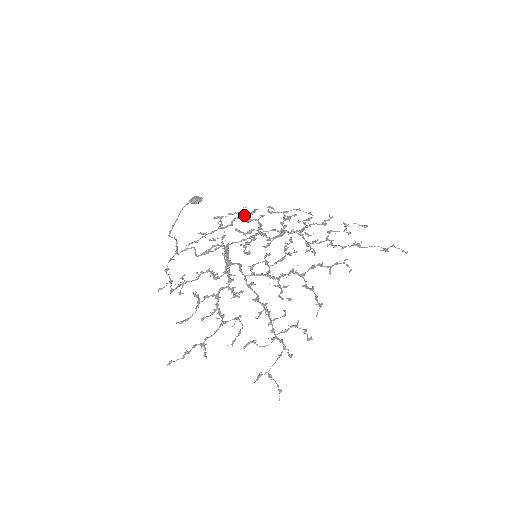
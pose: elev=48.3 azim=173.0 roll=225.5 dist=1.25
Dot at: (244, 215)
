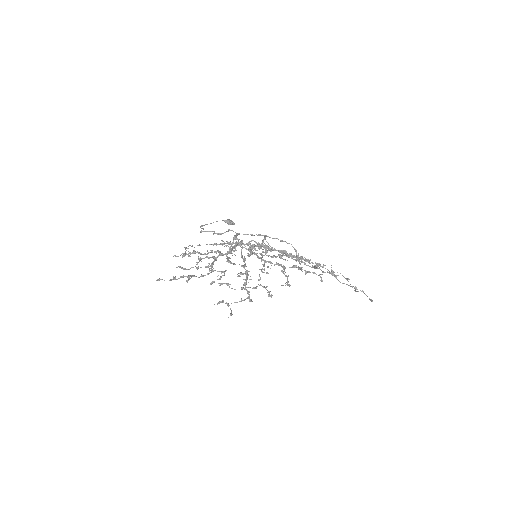
Dot at: occluded
